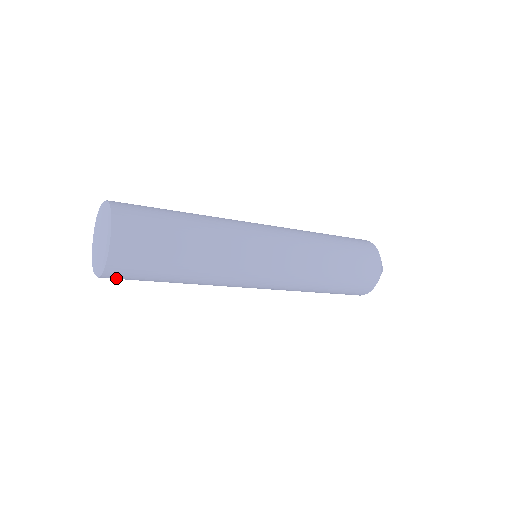
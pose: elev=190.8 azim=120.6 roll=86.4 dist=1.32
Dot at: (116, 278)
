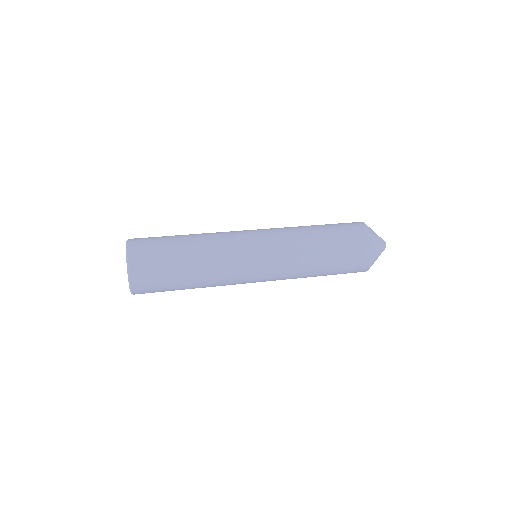
Dot at: occluded
